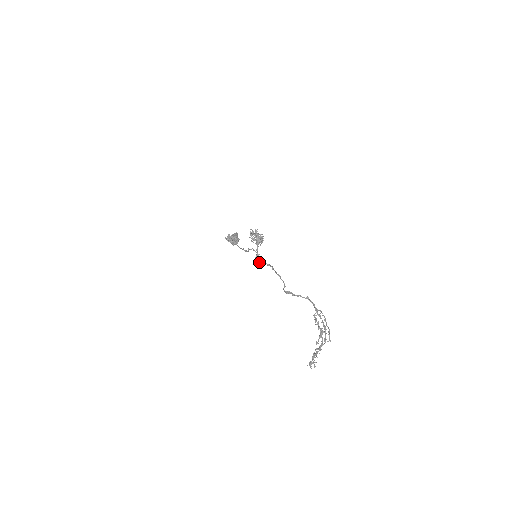
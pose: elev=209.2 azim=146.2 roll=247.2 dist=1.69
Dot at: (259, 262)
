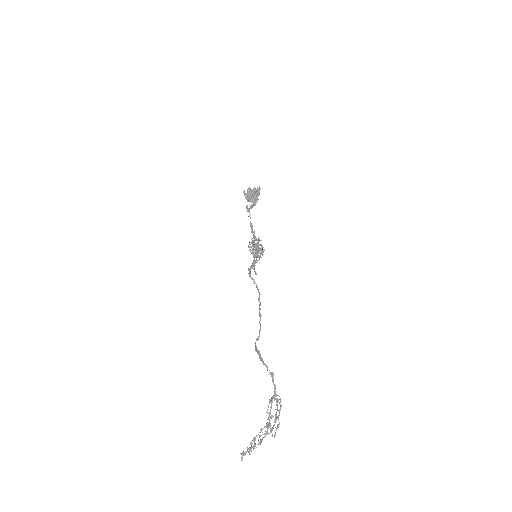
Dot at: (250, 277)
